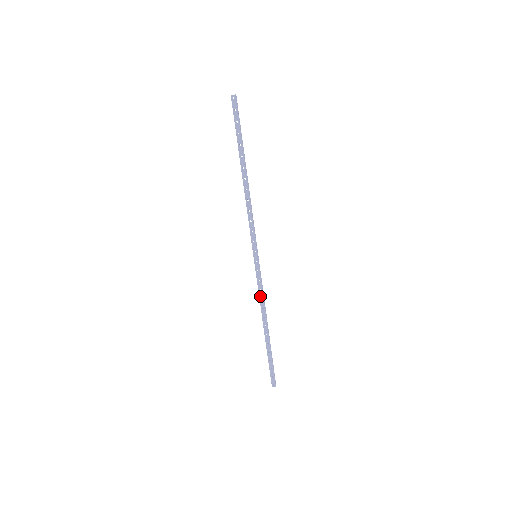
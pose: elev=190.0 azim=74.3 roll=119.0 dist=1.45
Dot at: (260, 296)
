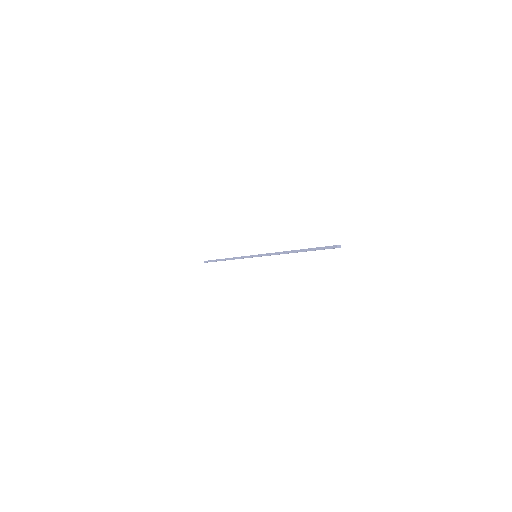
Dot at: occluded
